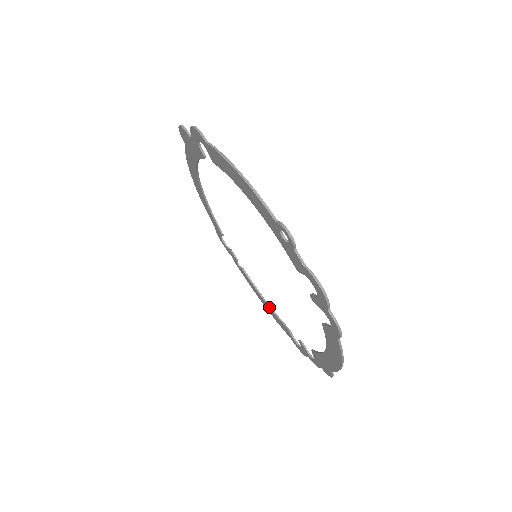
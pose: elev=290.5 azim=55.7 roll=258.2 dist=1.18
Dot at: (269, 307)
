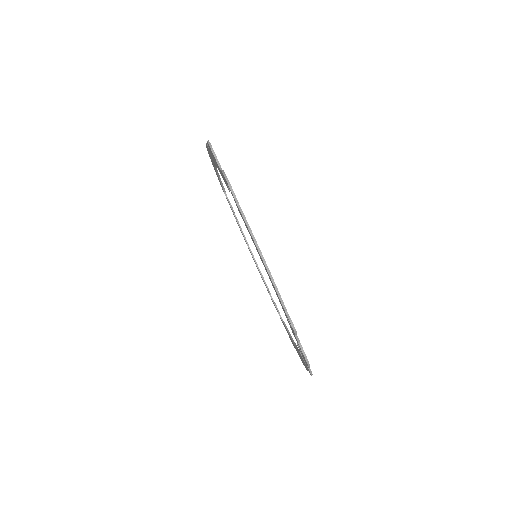
Dot at: occluded
